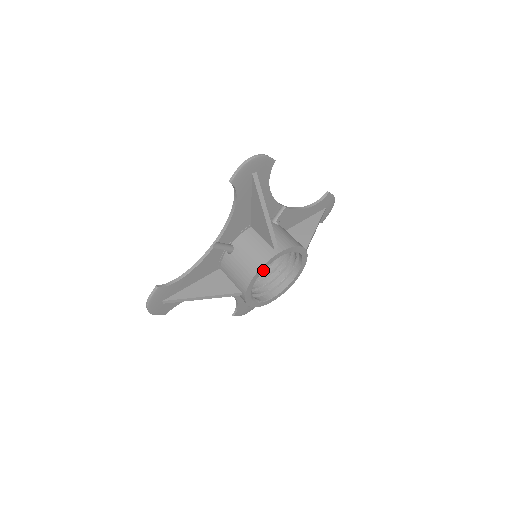
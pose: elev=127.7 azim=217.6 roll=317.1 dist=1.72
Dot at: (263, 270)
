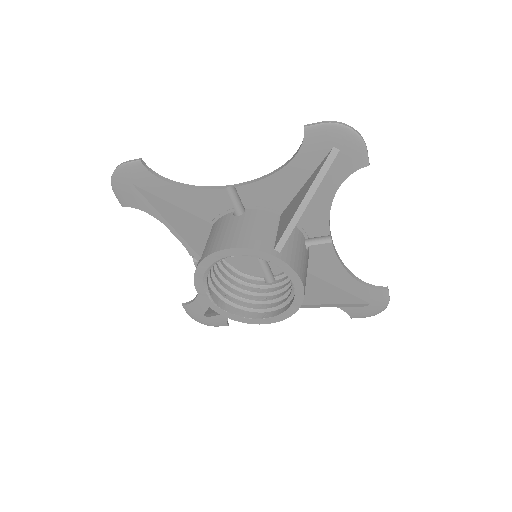
Dot at: (249, 284)
